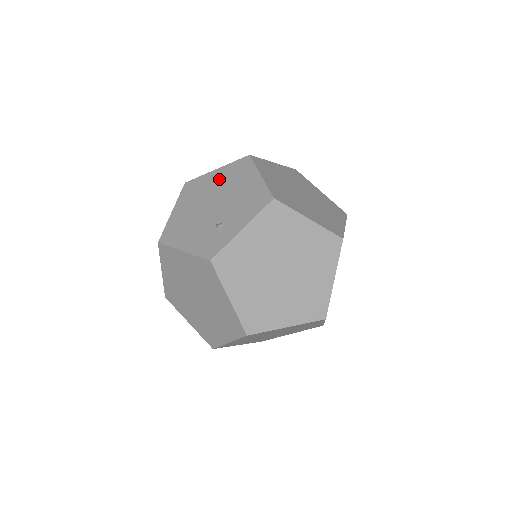
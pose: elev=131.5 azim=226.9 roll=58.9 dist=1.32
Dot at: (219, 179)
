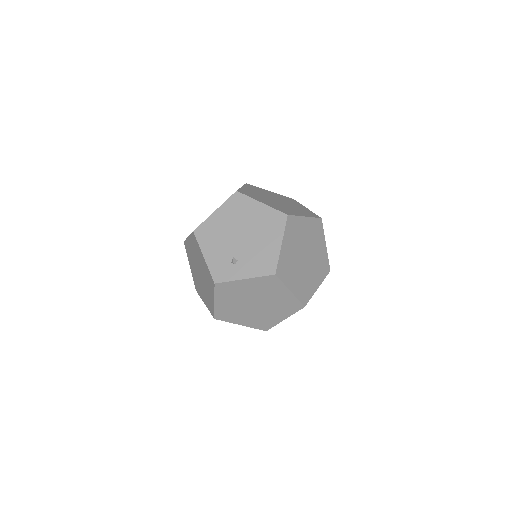
Dot at: (257, 216)
